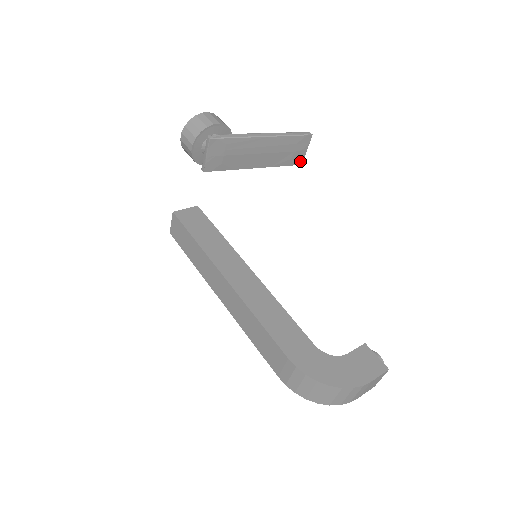
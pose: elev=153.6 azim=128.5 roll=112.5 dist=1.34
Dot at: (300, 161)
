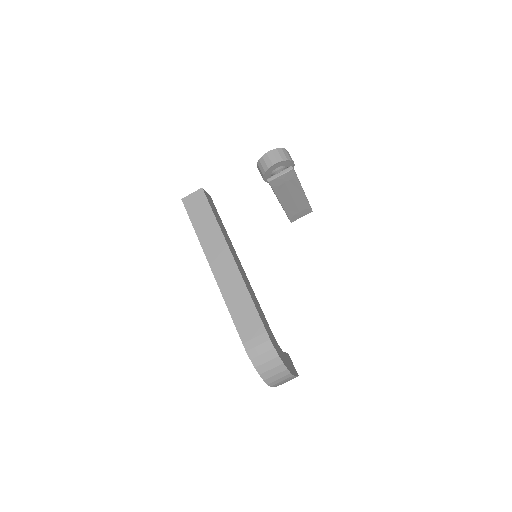
Dot at: (293, 220)
